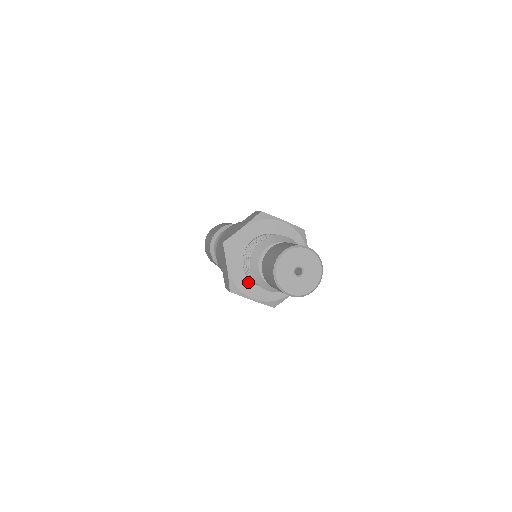
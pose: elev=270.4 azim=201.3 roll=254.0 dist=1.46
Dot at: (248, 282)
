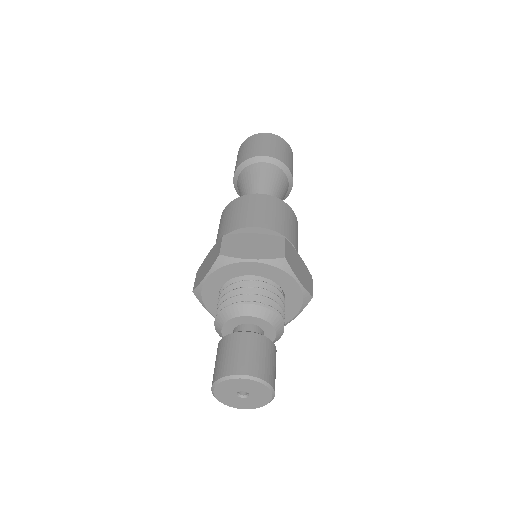
Dot at: (216, 299)
